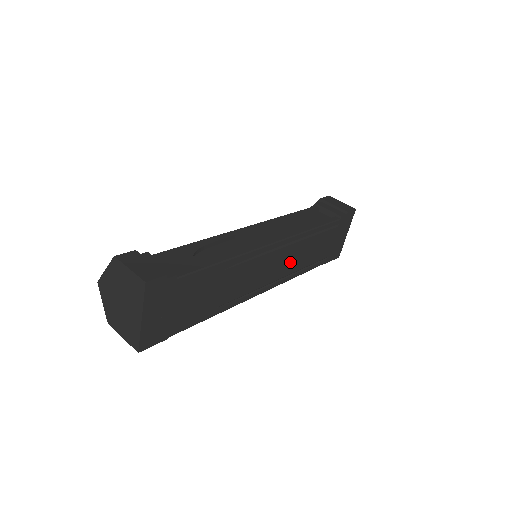
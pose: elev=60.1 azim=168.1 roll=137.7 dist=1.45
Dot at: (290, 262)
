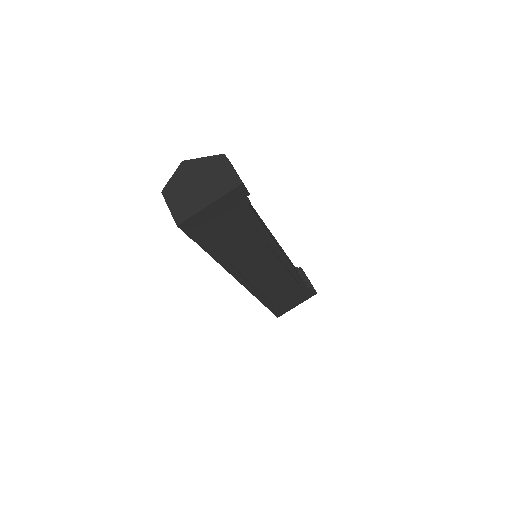
Dot at: (269, 281)
